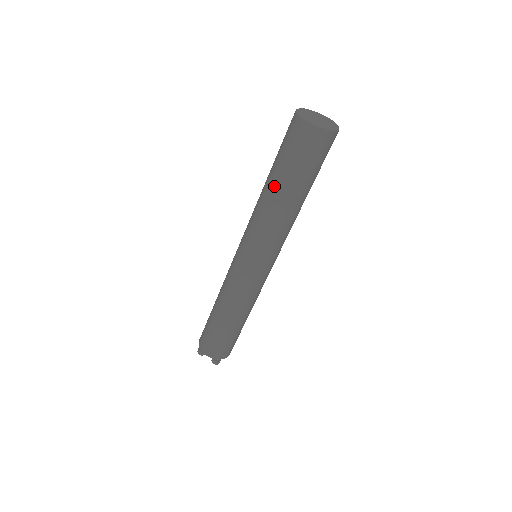
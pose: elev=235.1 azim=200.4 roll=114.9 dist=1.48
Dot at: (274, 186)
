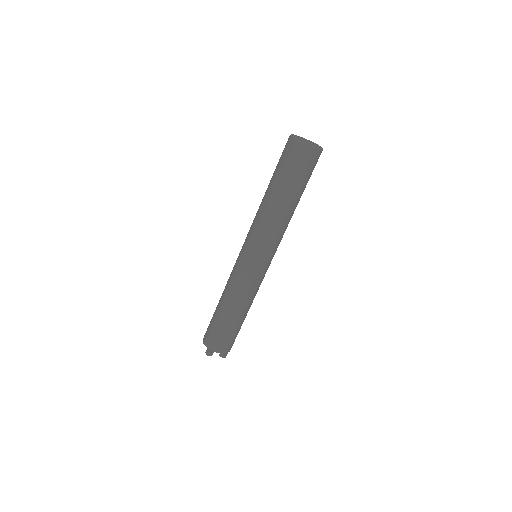
Dot at: (268, 187)
